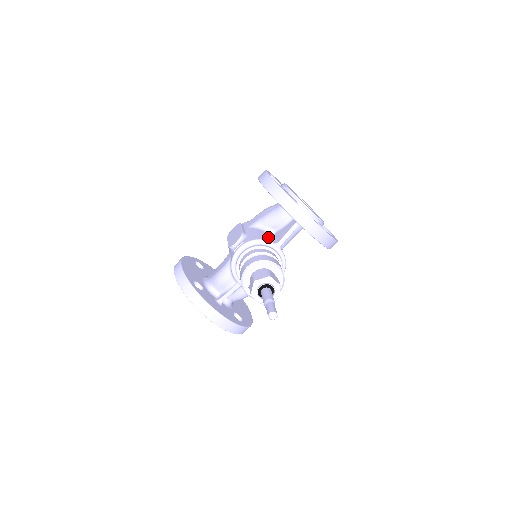
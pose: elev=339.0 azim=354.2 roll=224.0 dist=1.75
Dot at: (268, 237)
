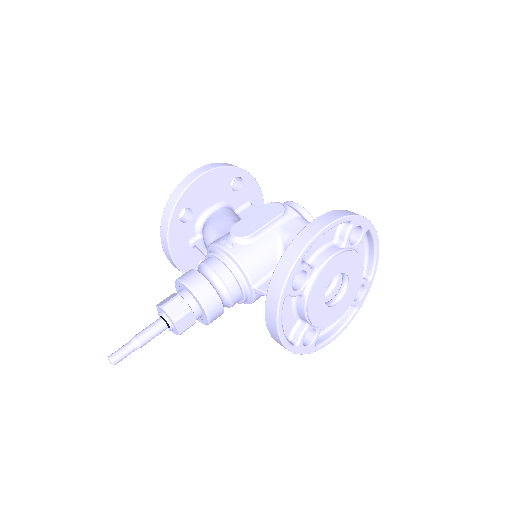
Dot at: (262, 270)
